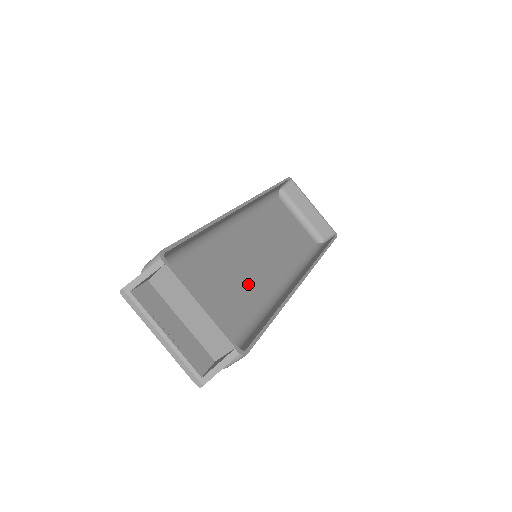
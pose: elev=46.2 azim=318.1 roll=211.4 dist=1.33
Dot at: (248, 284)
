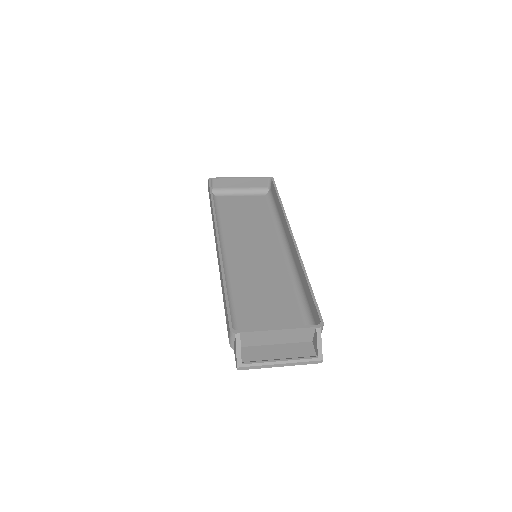
Dot at: (272, 278)
